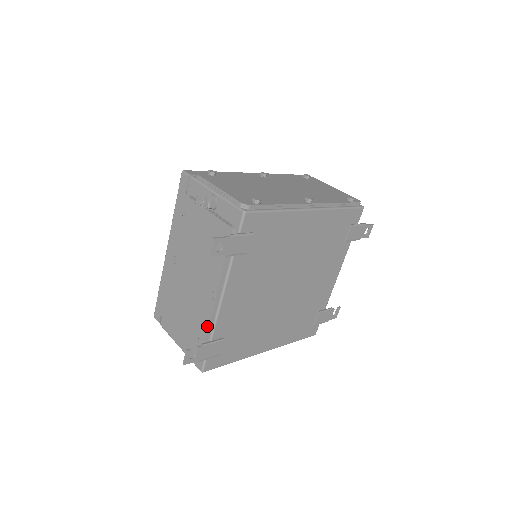
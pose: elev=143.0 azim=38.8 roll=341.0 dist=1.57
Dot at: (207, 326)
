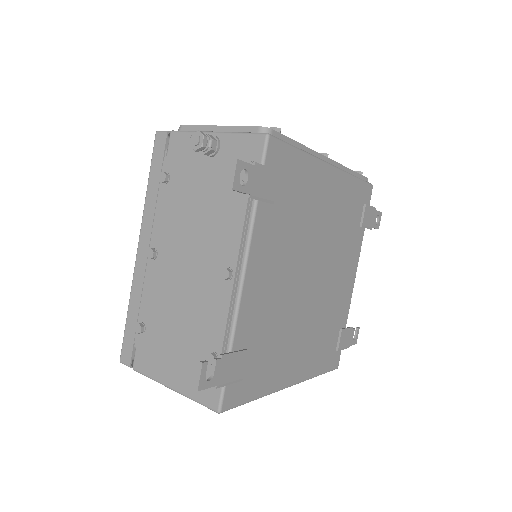
Dot at: (224, 326)
